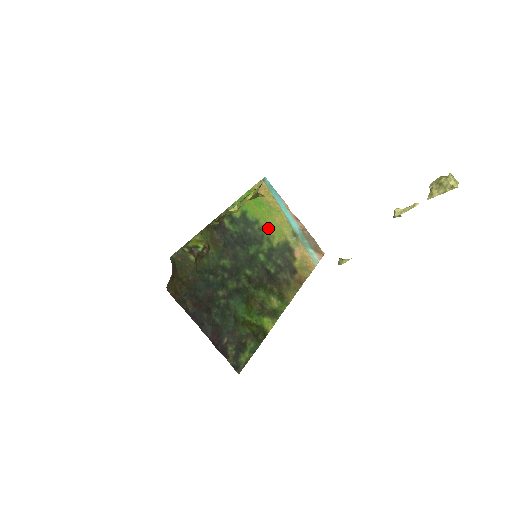
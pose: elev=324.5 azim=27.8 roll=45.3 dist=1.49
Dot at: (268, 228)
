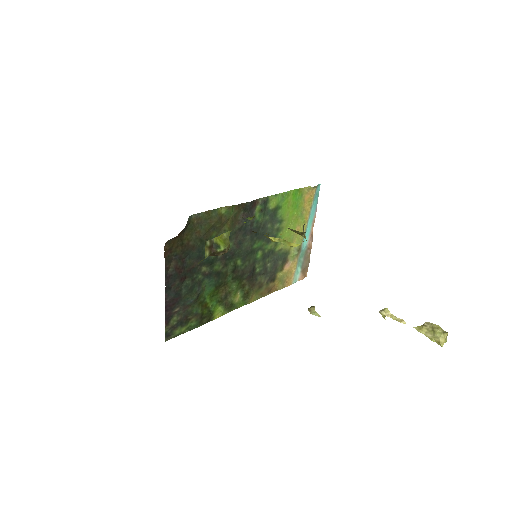
Dot at: (285, 232)
